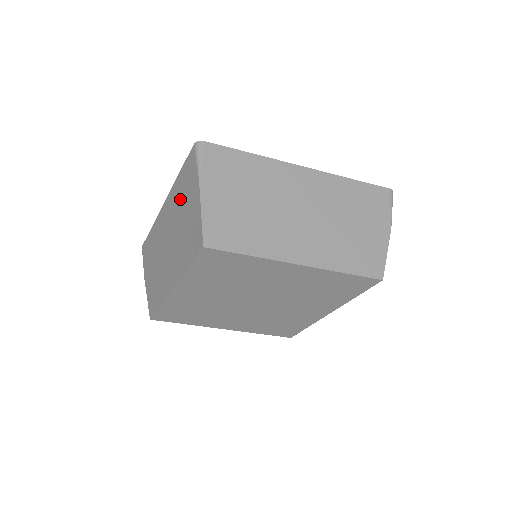
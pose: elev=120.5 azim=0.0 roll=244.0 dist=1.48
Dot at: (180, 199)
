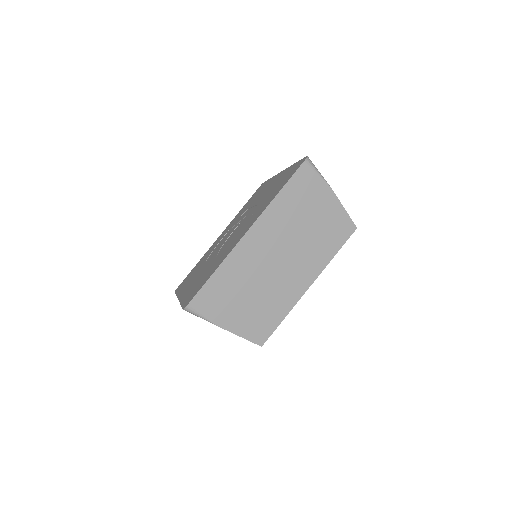
Dot at: occluded
